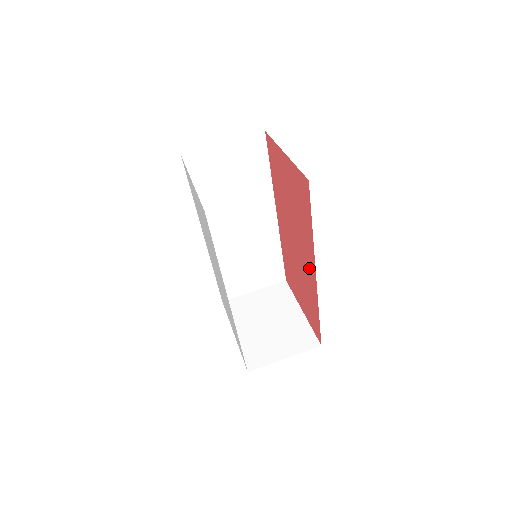
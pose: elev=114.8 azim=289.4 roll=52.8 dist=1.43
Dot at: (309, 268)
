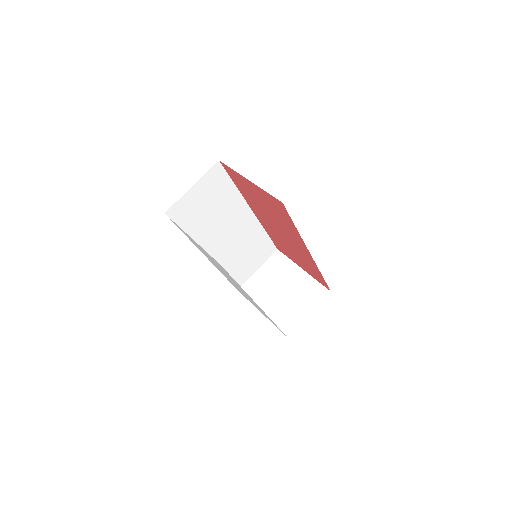
Dot at: (301, 248)
